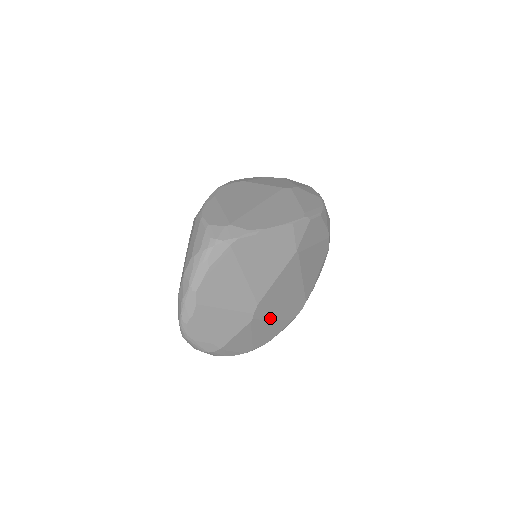
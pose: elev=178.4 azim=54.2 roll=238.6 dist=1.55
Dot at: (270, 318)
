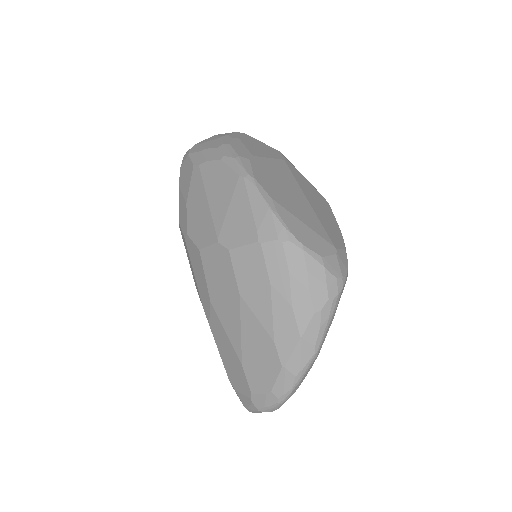
Dot at: occluded
